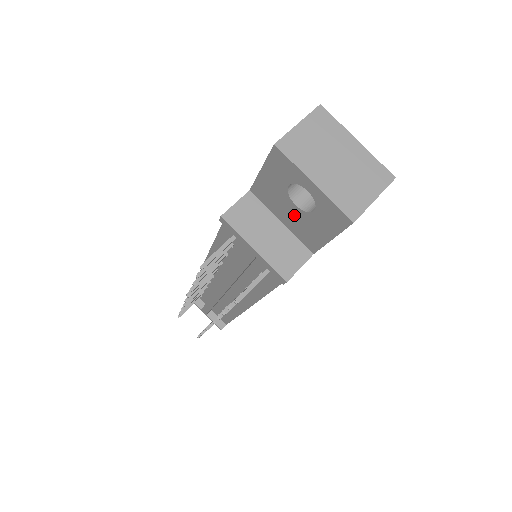
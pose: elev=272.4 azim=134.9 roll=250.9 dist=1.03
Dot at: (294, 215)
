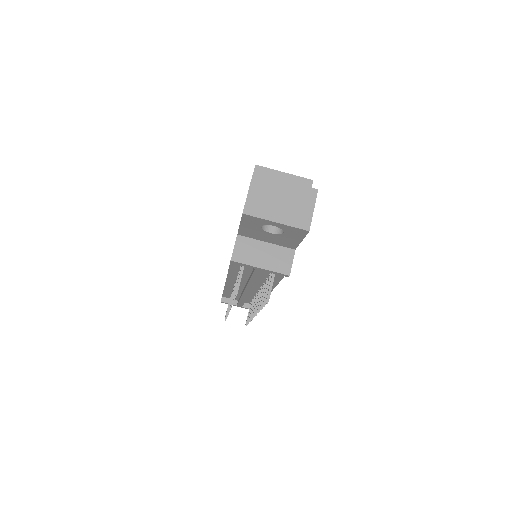
Dot at: (272, 237)
